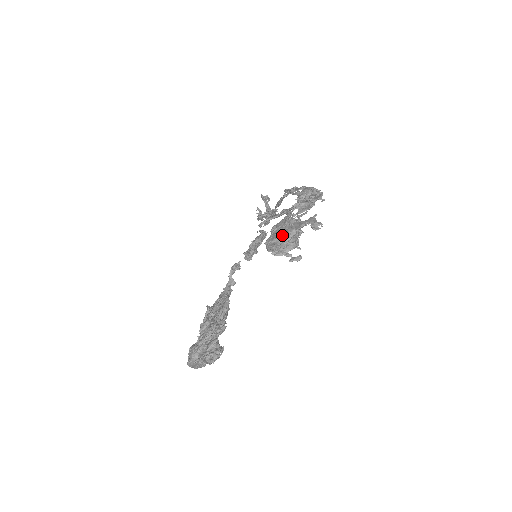
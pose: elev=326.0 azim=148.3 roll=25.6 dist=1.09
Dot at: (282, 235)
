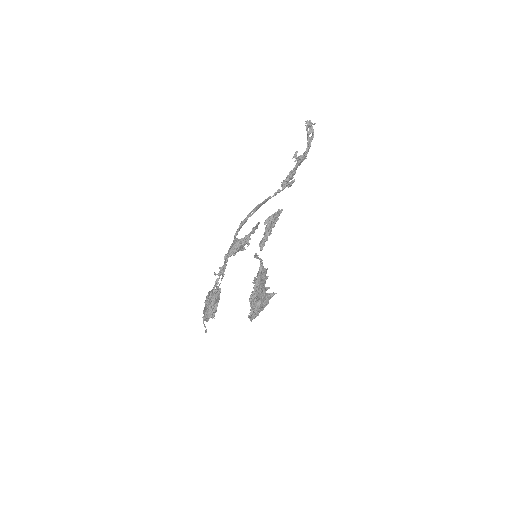
Dot at: occluded
